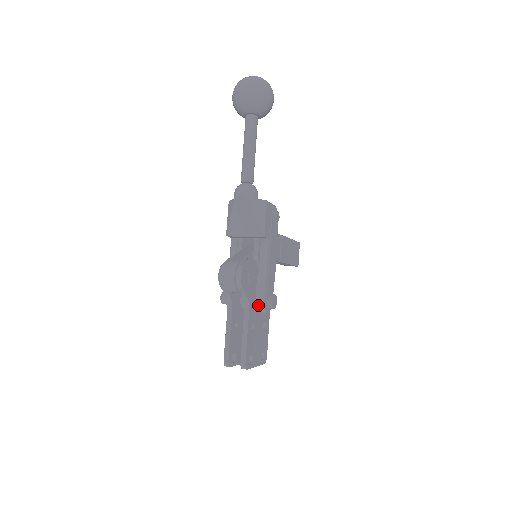
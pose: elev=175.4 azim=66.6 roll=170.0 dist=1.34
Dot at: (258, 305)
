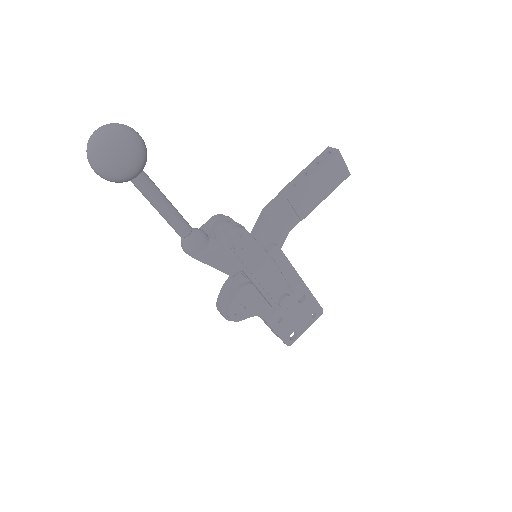
Dot at: (273, 308)
